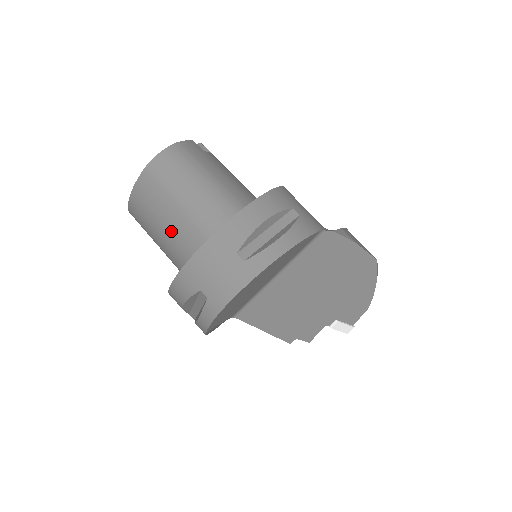
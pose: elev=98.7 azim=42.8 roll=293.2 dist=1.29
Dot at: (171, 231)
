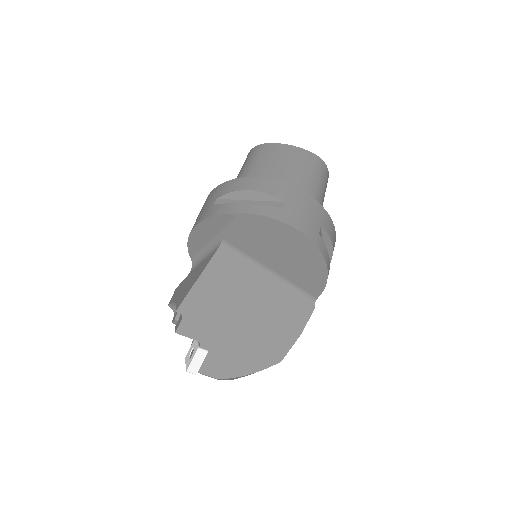
Dot at: (287, 177)
